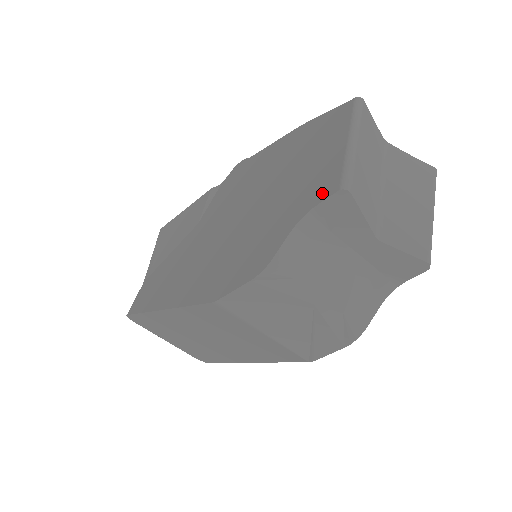
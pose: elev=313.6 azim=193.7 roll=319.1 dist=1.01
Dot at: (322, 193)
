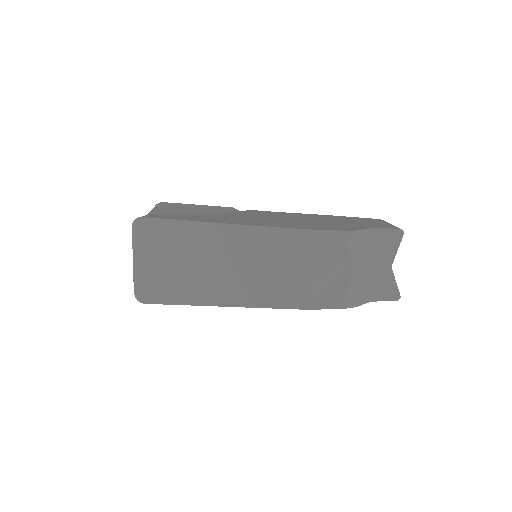
Dot at: (386, 227)
